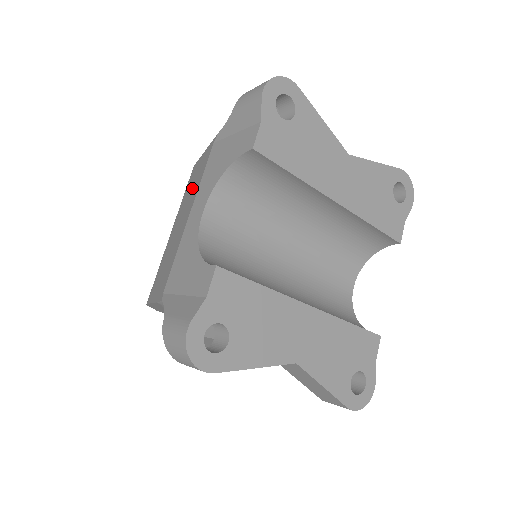
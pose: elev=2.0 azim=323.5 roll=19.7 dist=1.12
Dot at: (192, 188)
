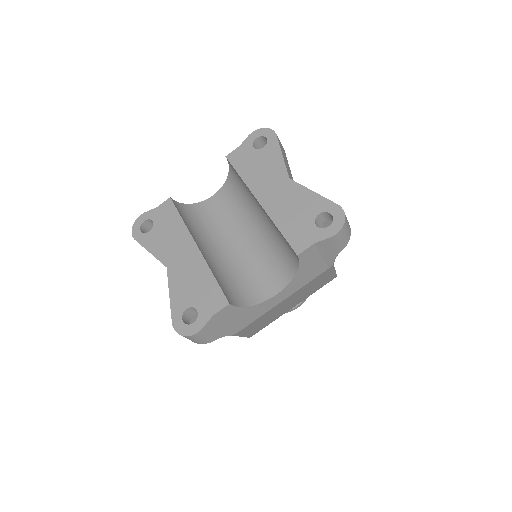
Dot at: occluded
